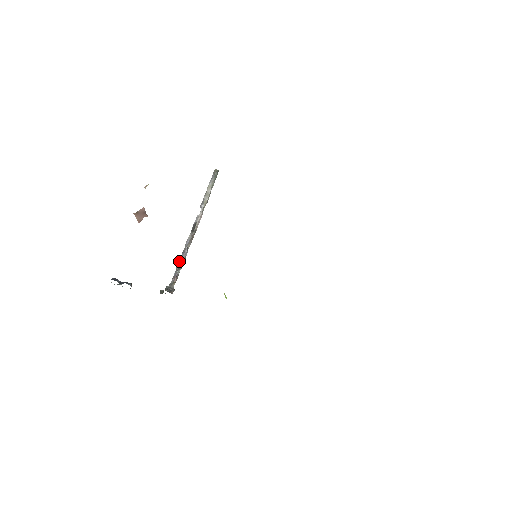
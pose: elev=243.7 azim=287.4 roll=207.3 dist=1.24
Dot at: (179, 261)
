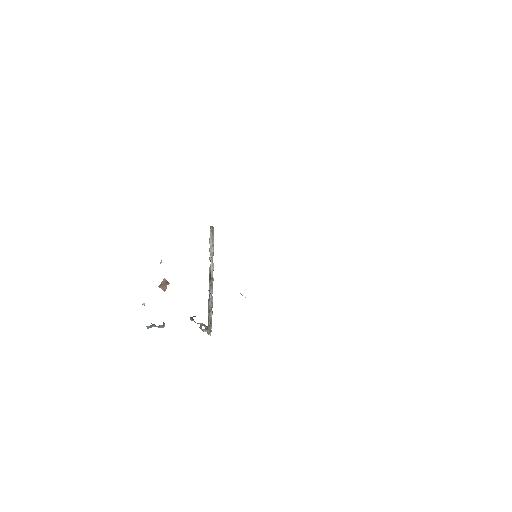
Dot at: (208, 307)
